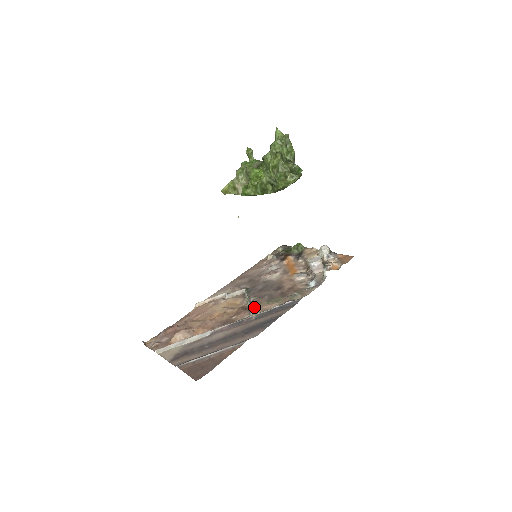
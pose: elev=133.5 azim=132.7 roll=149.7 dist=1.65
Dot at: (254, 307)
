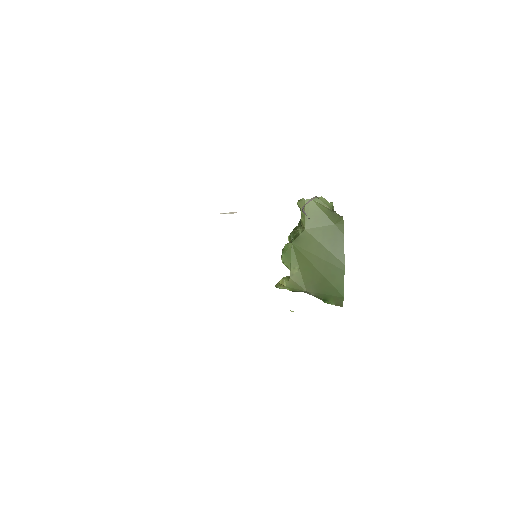
Dot at: occluded
